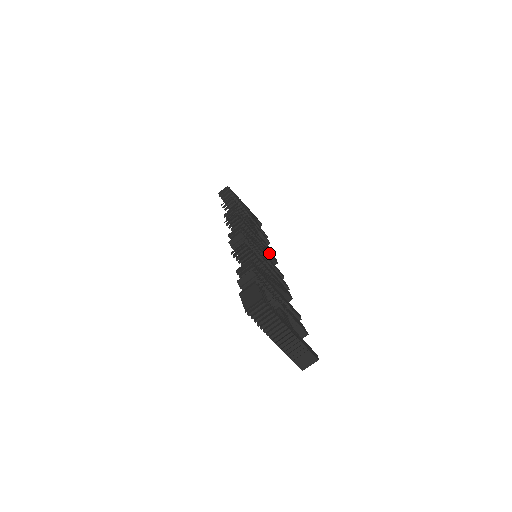
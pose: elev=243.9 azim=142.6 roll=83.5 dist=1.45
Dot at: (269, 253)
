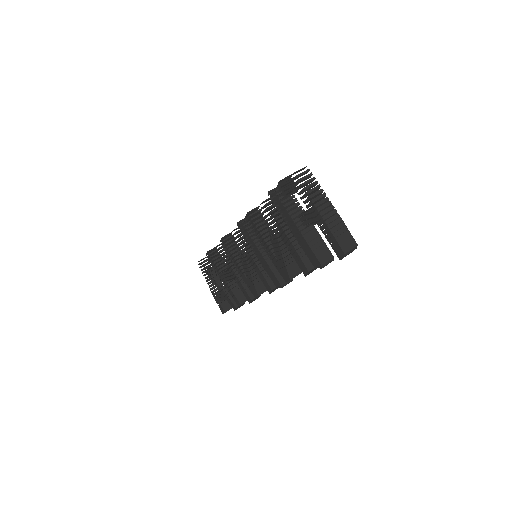
Dot at: occluded
